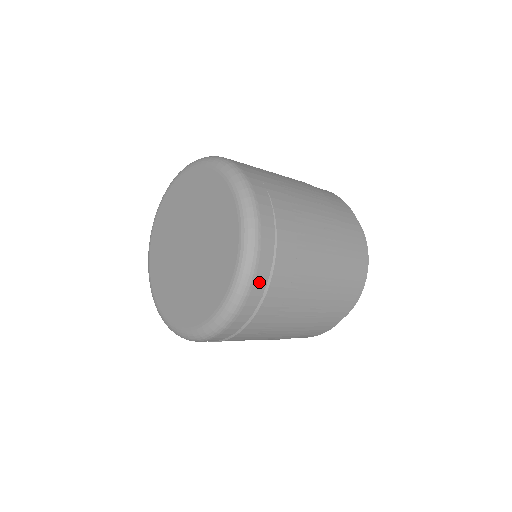
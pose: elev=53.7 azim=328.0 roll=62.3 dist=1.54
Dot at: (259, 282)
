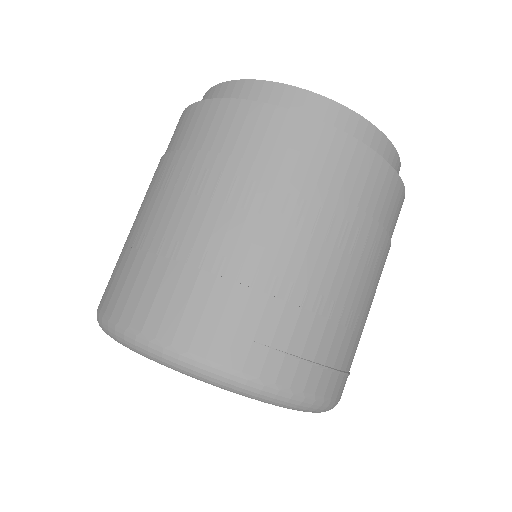
Dot at: occluded
